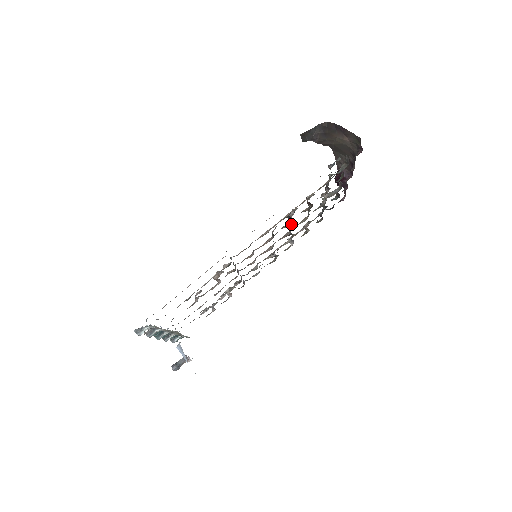
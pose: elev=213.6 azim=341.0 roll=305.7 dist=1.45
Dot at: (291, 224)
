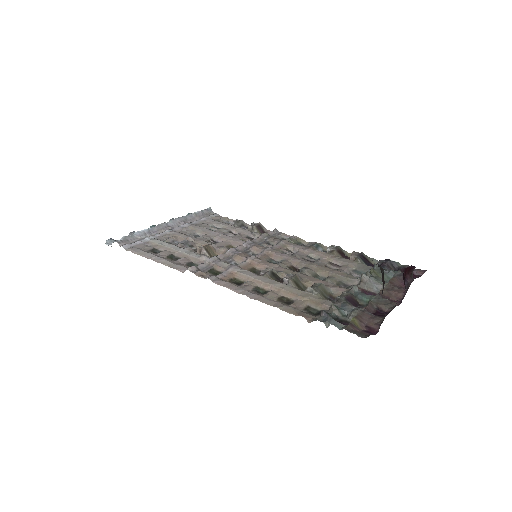
Dot at: (304, 268)
